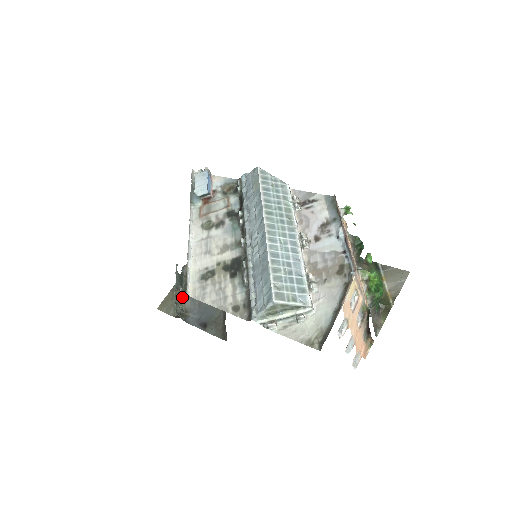
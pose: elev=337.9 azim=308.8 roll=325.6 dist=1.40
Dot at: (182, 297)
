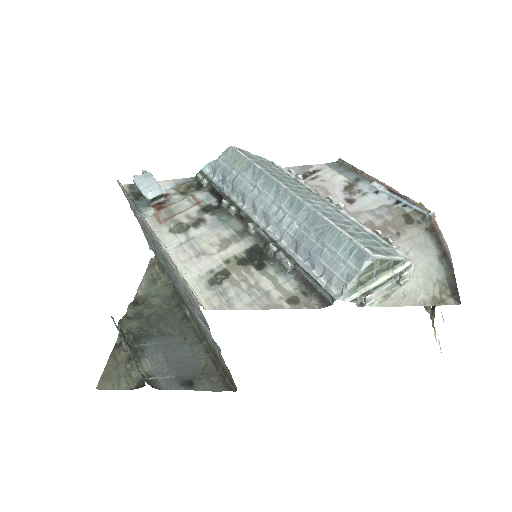
Dot at: (134, 359)
